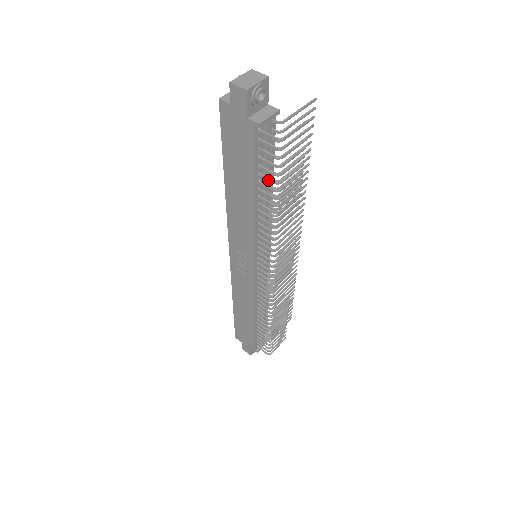
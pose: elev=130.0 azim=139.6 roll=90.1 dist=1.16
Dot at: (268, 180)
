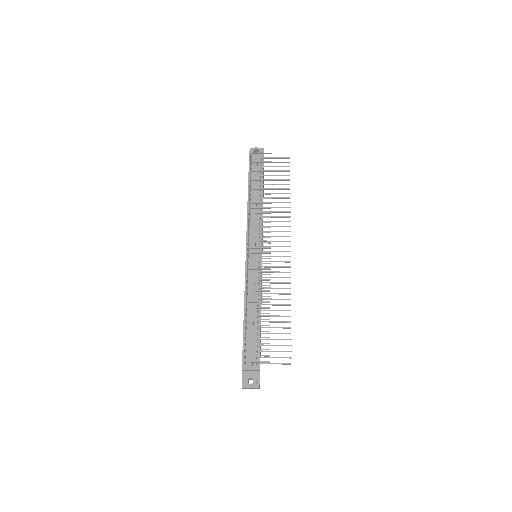
Dot at: (250, 179)
